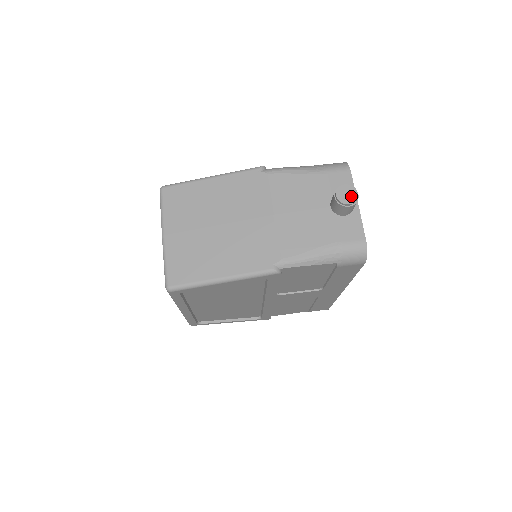
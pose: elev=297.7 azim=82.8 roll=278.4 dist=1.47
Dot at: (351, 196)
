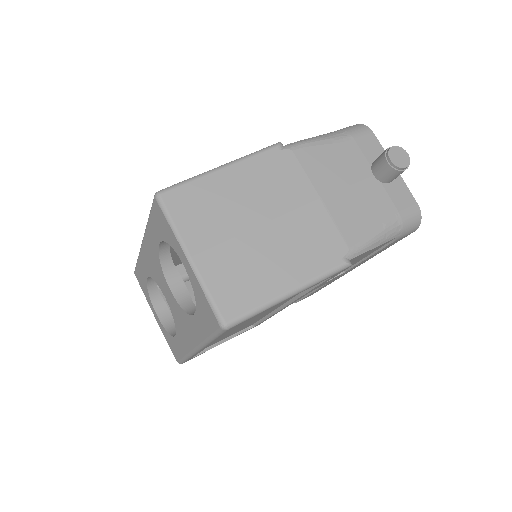
Dot at: (404, 158)
